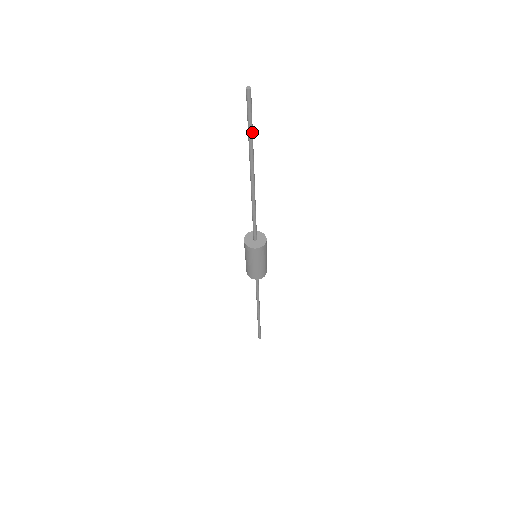
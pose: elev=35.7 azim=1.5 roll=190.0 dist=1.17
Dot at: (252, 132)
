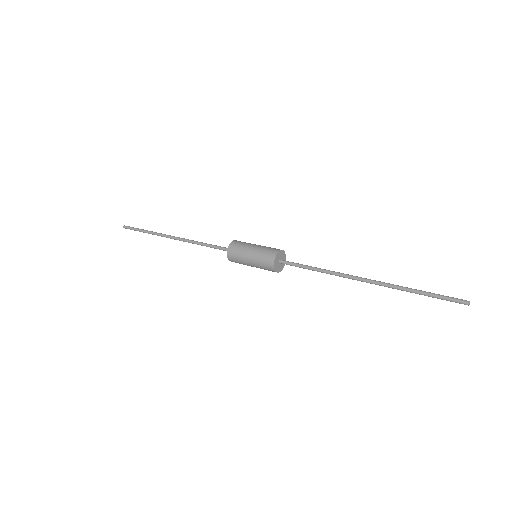
Dot at: (420, 292)
